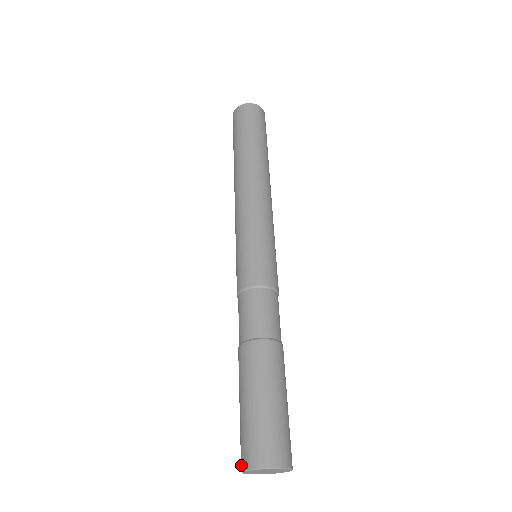
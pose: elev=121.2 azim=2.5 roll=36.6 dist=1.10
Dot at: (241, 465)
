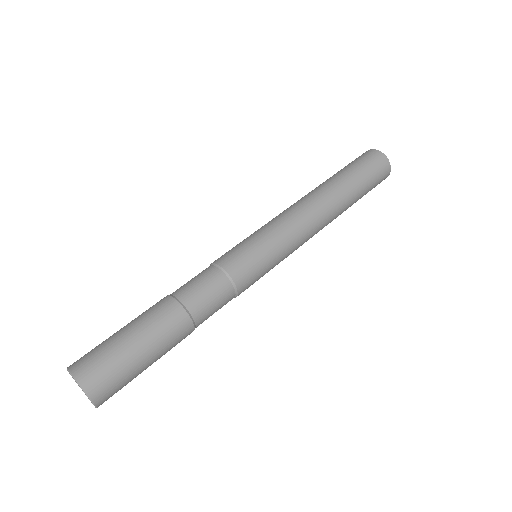
Dot at: occluded
